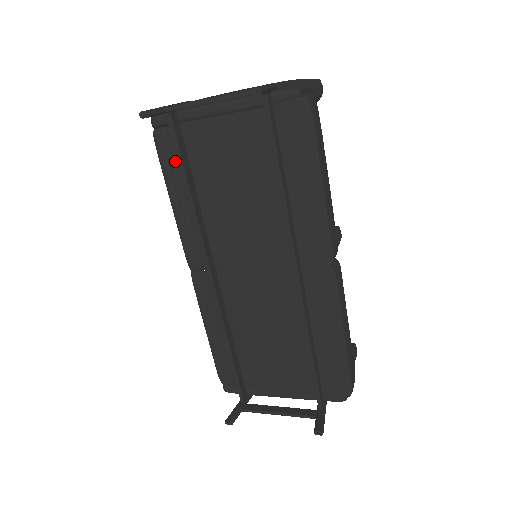
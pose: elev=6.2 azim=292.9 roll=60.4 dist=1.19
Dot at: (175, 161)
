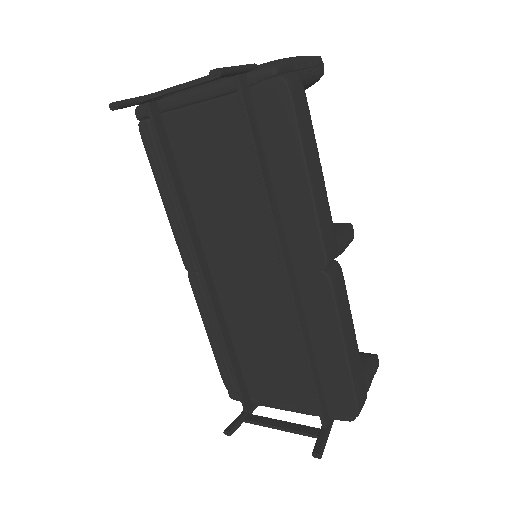
Dot at: occluded
